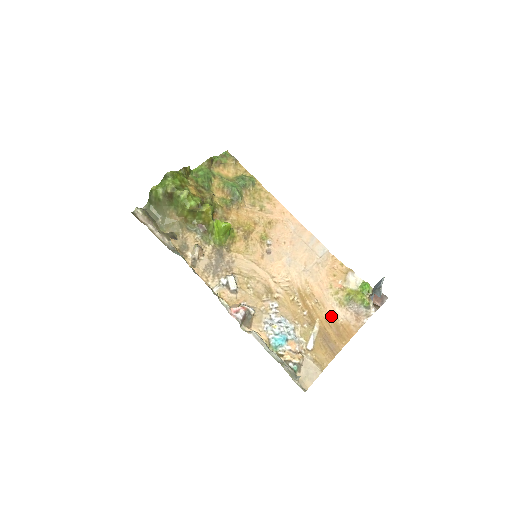
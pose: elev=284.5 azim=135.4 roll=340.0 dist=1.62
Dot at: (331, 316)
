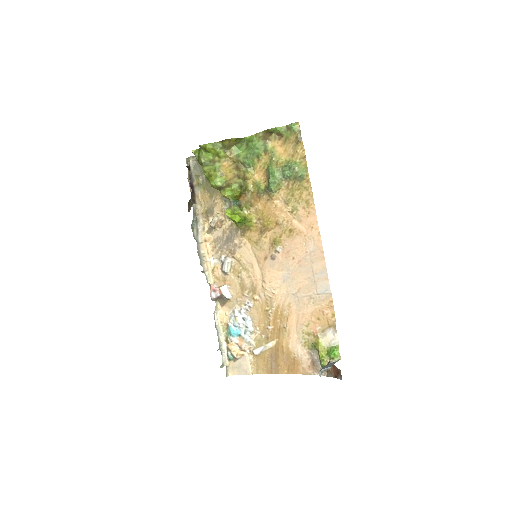
Dot at: (289, 346)
